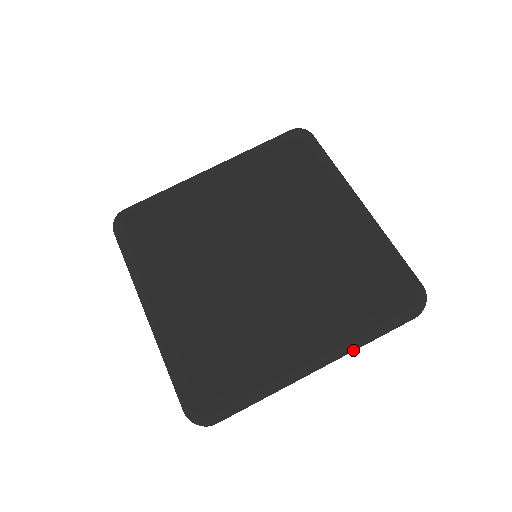
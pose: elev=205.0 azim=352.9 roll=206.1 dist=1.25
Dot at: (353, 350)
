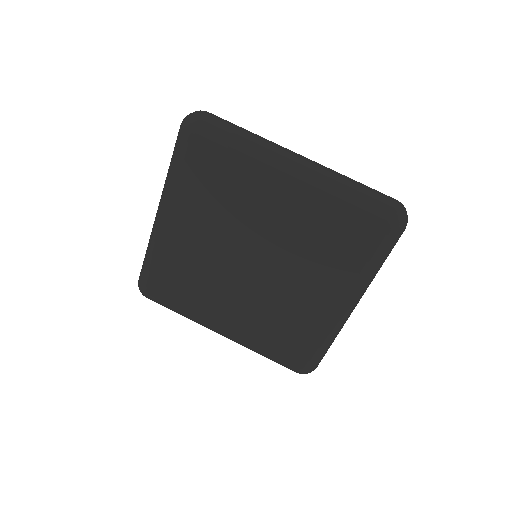
Dot at: occluded
